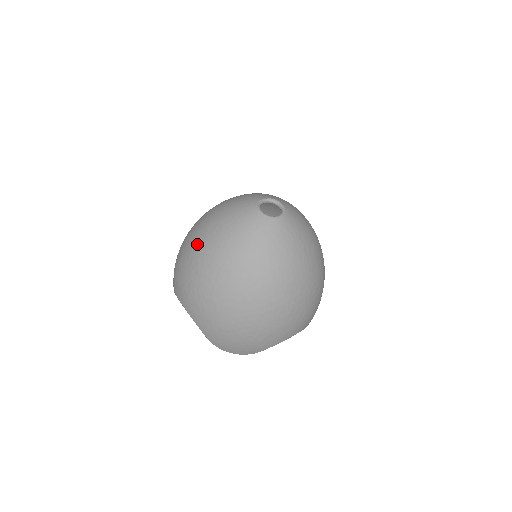
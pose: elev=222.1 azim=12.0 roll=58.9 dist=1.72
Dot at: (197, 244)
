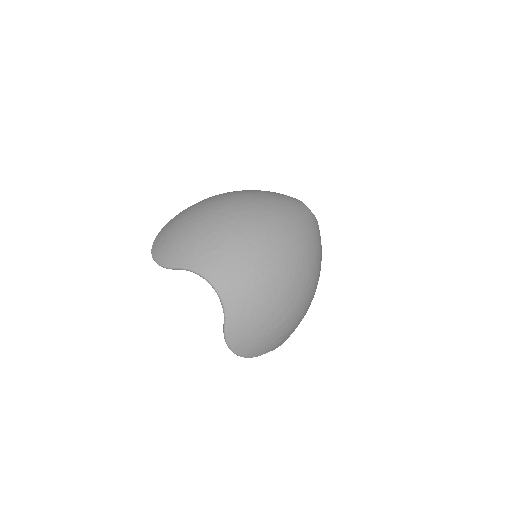
Dot at: (251, 215)
